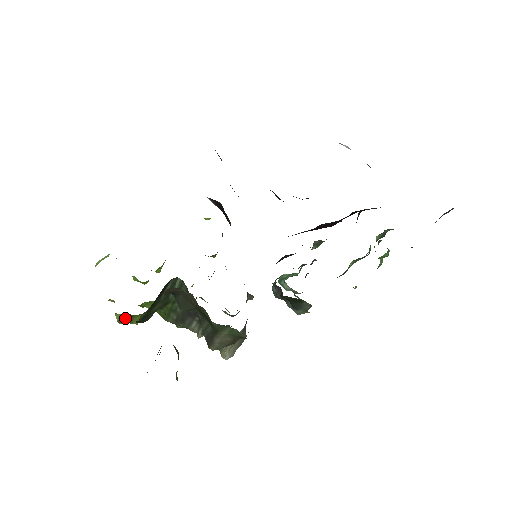
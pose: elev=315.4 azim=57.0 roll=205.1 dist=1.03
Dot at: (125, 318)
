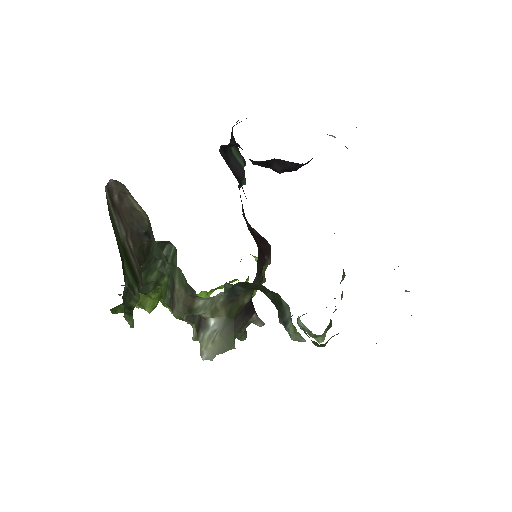
Dot at: occluded
